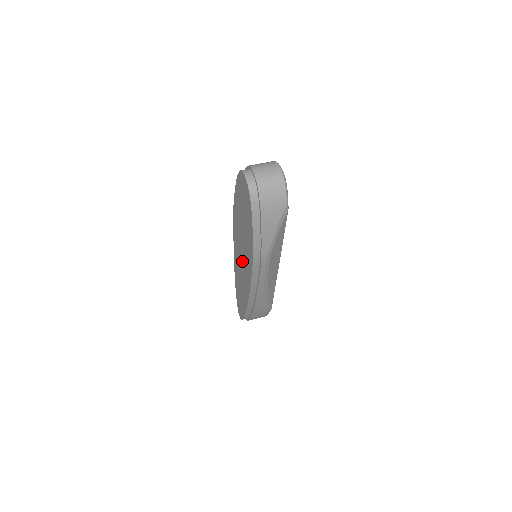
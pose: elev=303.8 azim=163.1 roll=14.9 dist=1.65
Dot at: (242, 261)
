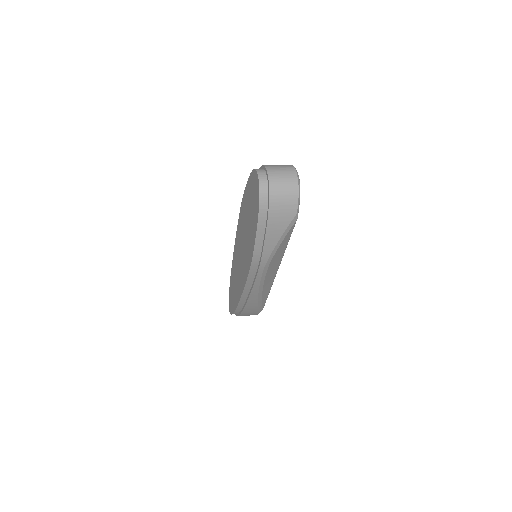
Dot at: (241, 259)
